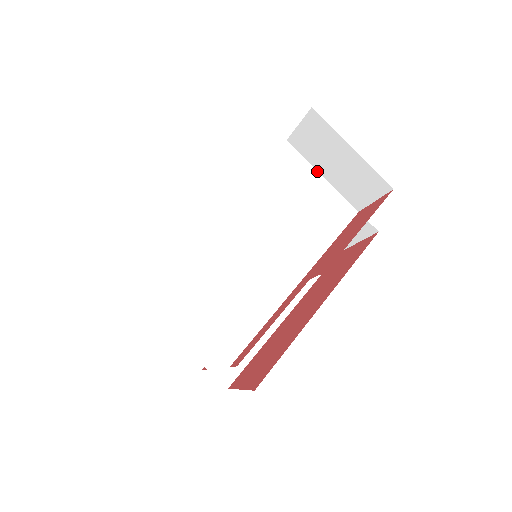
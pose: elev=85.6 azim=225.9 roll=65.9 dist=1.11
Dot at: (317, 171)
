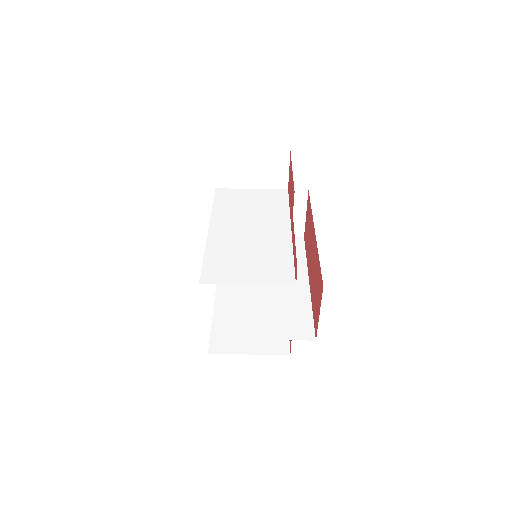
Dot at: (246, 189)
